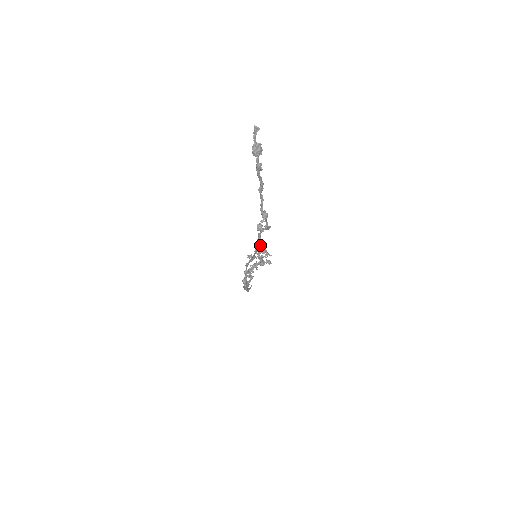
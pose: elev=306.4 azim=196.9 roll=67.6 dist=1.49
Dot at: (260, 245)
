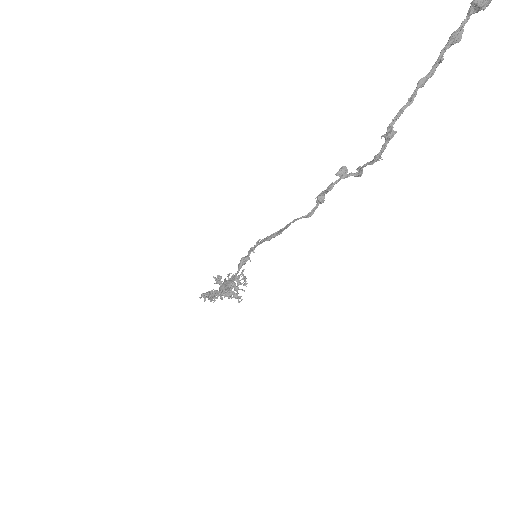
Dot at: (312, 209)
